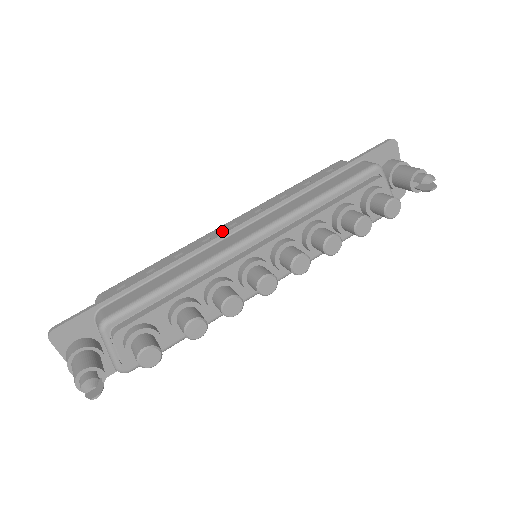
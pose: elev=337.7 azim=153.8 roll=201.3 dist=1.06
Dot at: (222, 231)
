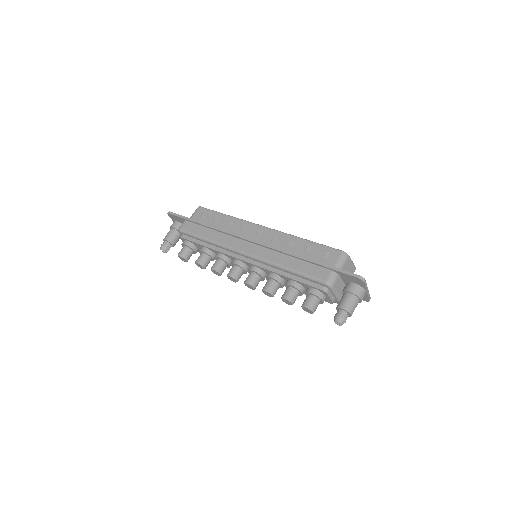
Dot at: (253, 230)
